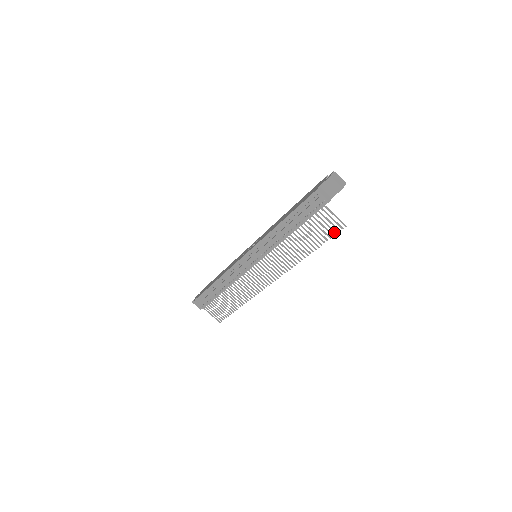
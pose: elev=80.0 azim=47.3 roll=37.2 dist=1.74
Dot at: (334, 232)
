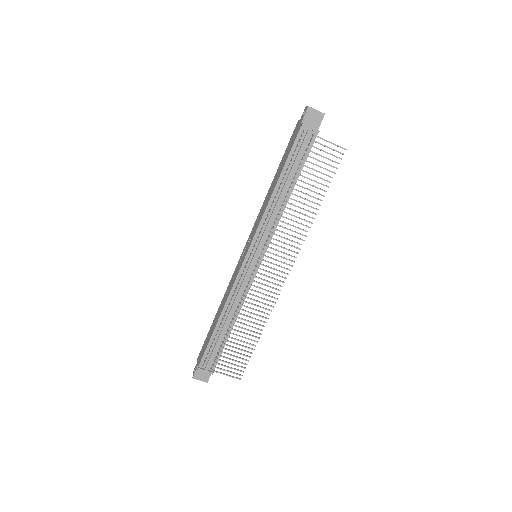
Dot at: occluded
